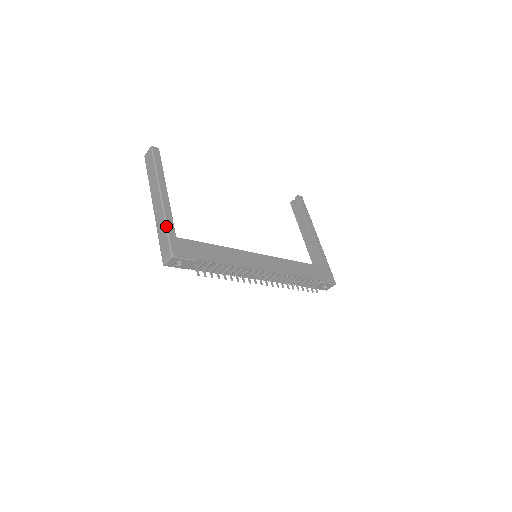
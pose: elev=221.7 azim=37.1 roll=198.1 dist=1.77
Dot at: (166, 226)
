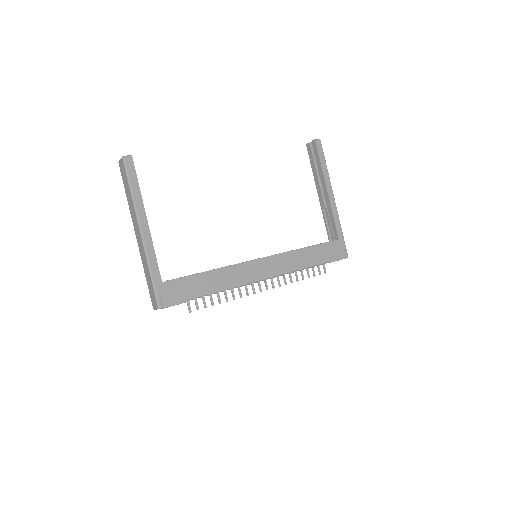
Dot at: (150, 272)
